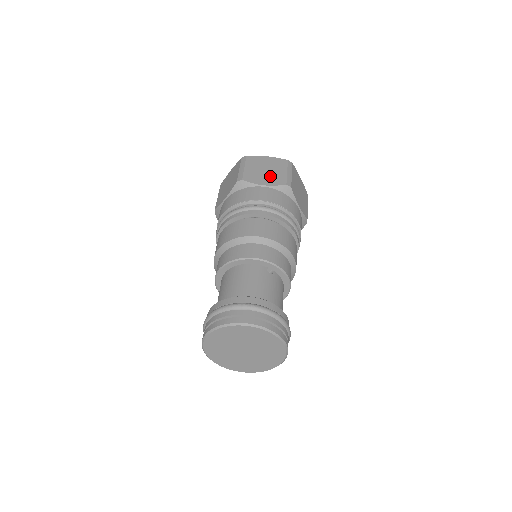
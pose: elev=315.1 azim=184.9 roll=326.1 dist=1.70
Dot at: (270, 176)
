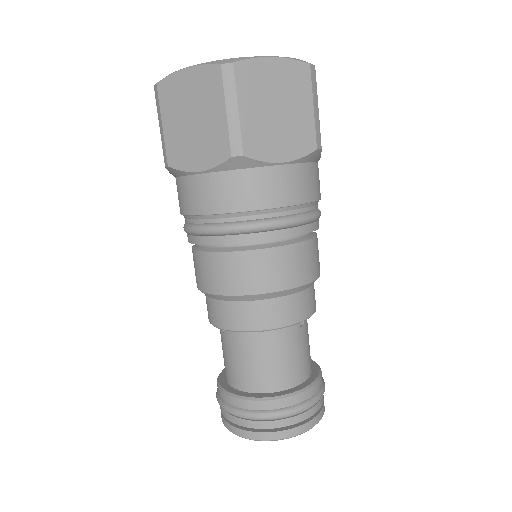
Dot at: (288, 130)
